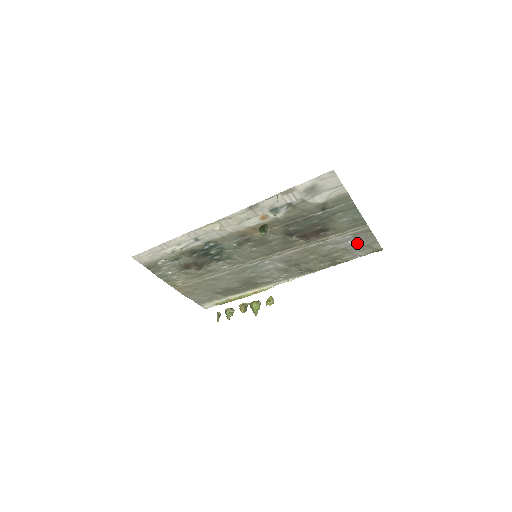
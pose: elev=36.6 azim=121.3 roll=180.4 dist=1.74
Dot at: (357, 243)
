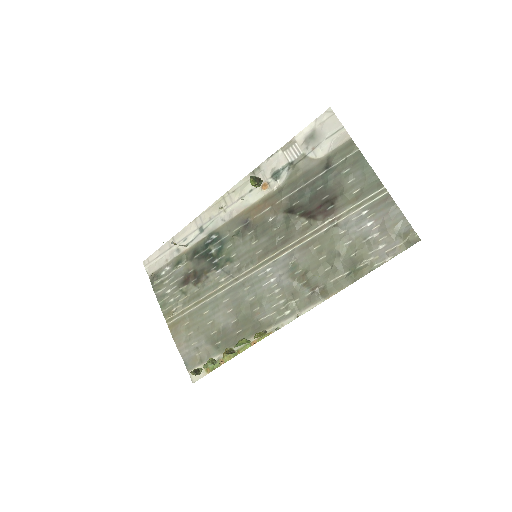
Dot at: (379, 227)
